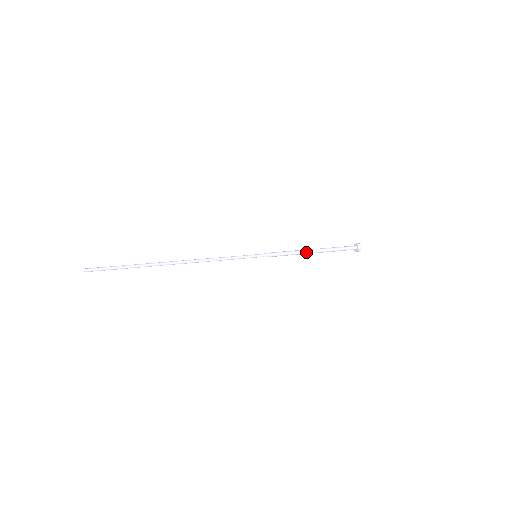
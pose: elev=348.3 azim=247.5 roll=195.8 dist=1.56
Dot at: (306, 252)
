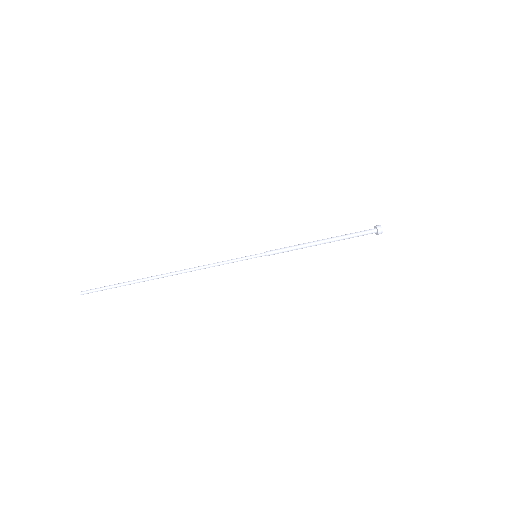
Dot at: (314, 245)
